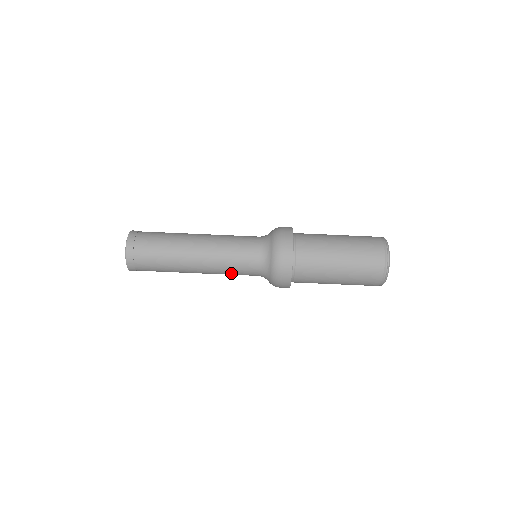
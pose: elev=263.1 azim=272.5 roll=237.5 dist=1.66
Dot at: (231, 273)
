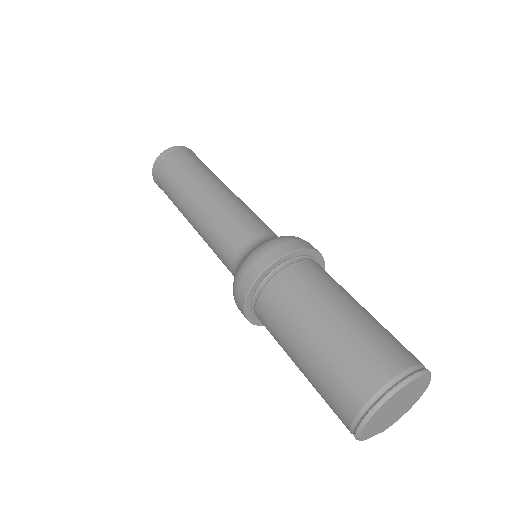
Dot at: (213, 246)
